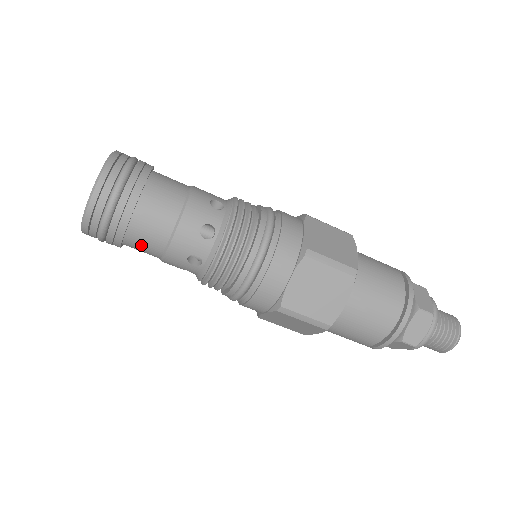
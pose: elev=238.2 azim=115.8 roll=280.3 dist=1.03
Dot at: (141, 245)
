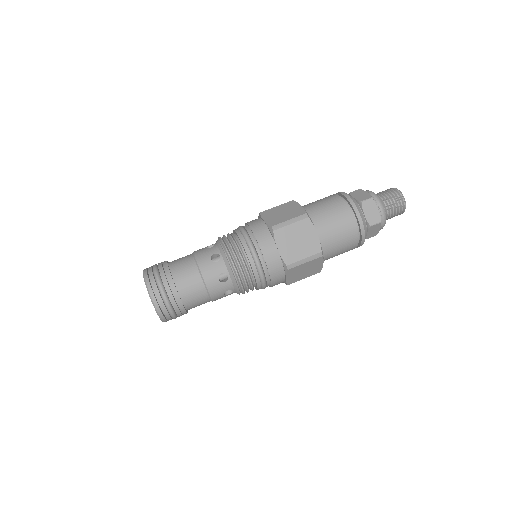
Dot at: (185, 278)
